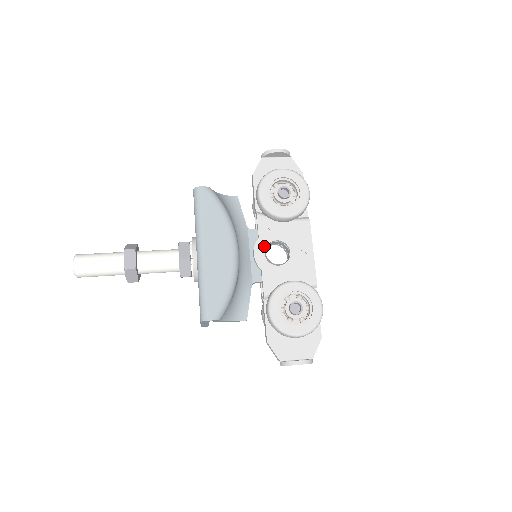
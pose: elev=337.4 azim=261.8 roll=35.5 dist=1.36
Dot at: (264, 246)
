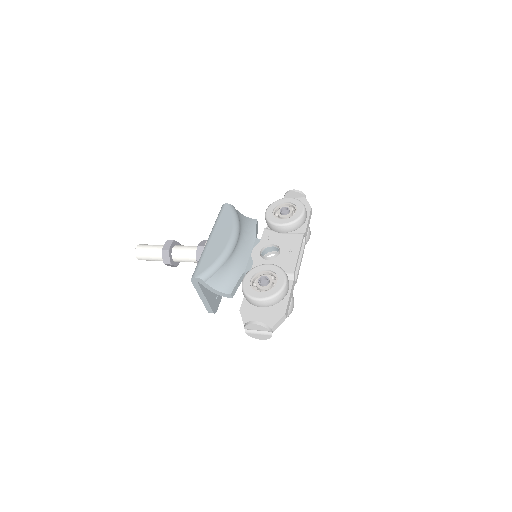
Dot at: (262, 247)
